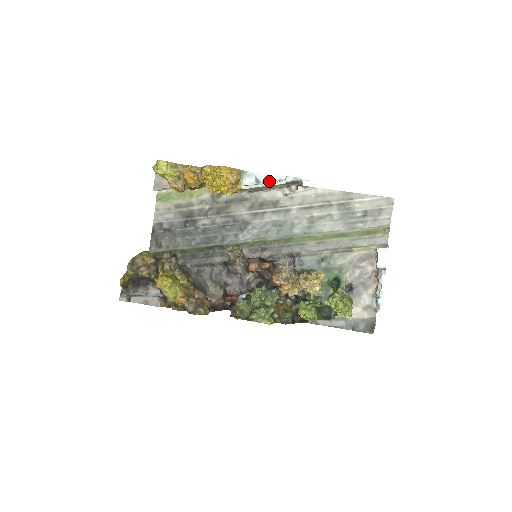
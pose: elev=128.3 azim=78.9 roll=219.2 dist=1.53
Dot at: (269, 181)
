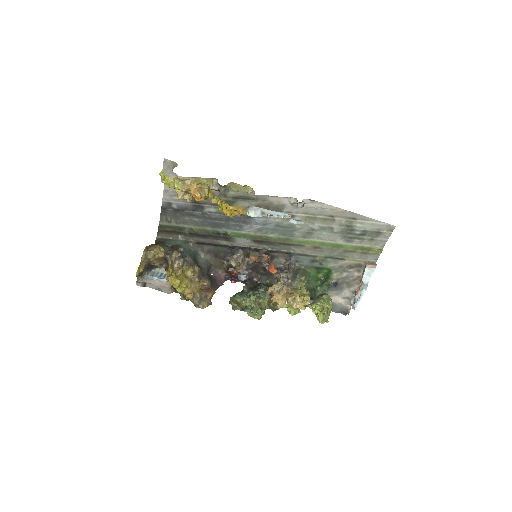
Dot at: (274, 215)
